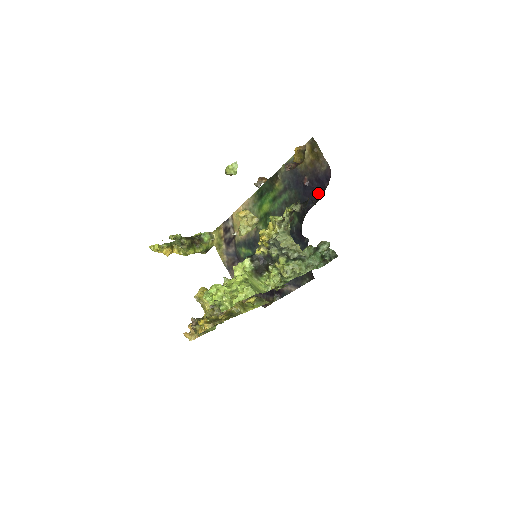
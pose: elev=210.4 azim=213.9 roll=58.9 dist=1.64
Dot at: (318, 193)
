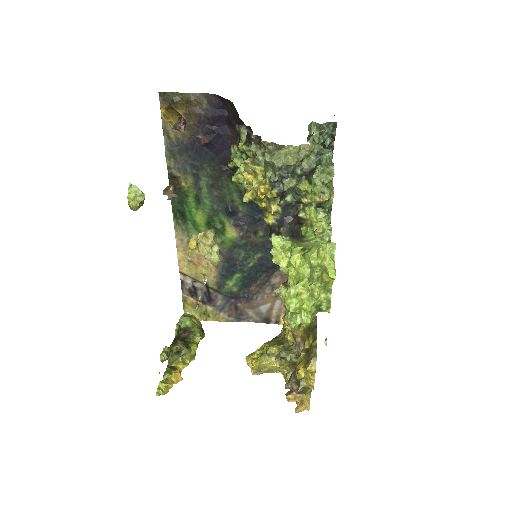
Dot at: (228, 132)
